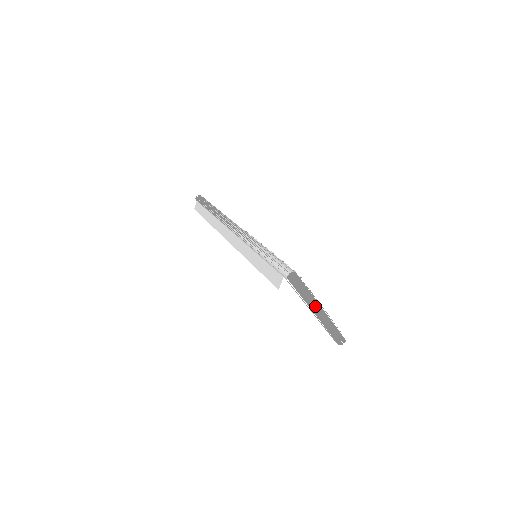
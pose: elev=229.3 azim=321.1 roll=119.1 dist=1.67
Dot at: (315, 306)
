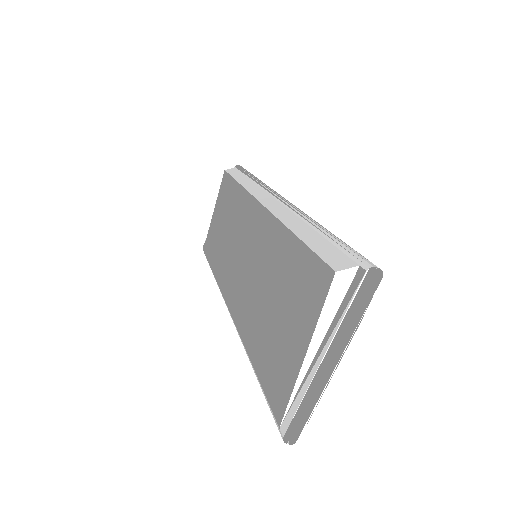
Dot at: (335, 350)
